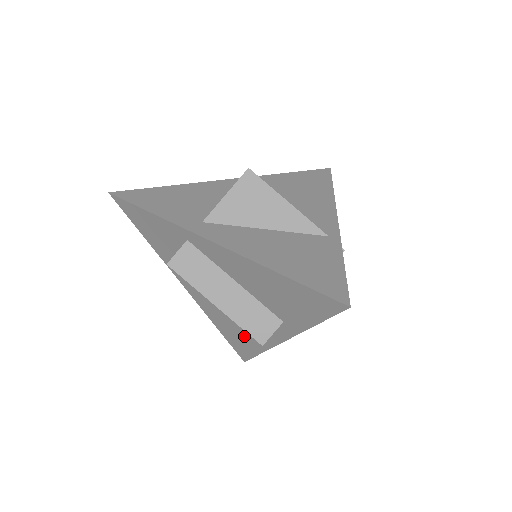
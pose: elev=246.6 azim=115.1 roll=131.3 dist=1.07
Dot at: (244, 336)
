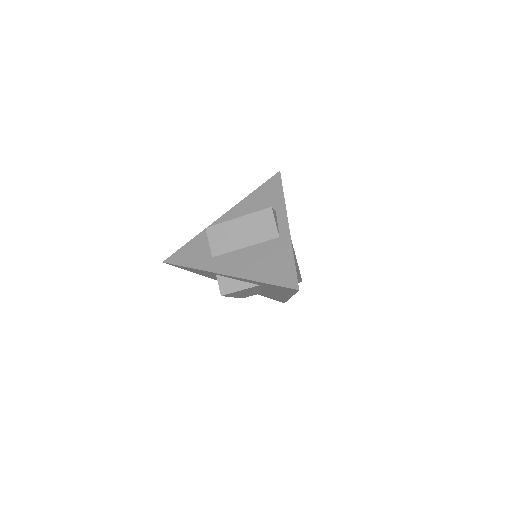
Dot at: (276, 257)
